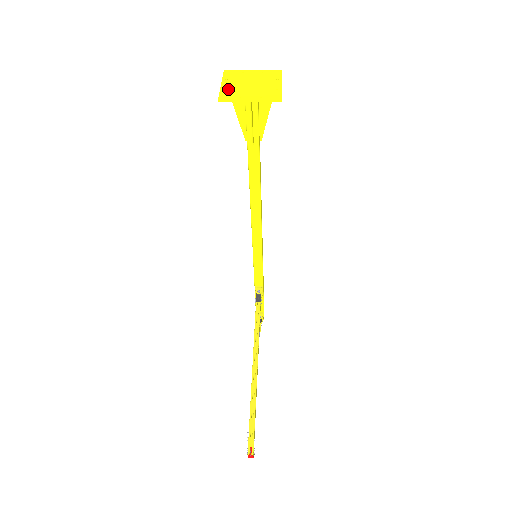
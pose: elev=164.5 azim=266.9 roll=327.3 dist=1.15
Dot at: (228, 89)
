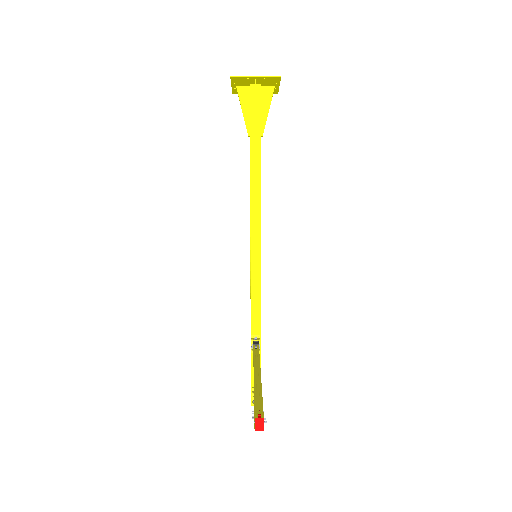
Dot at: (237, 82)
